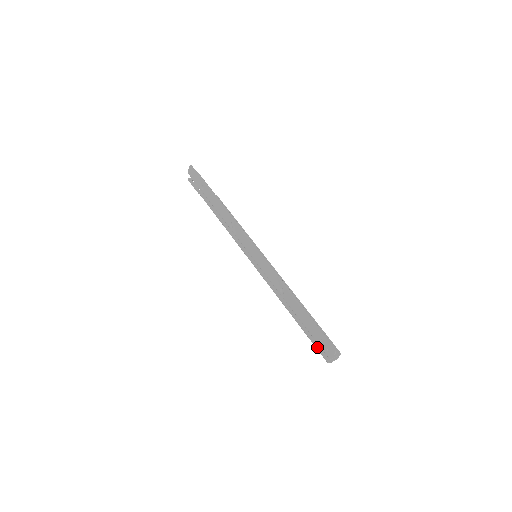
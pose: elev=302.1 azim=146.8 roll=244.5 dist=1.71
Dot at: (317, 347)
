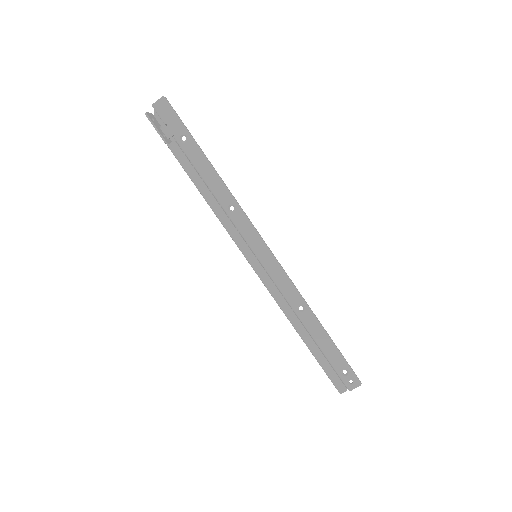
Dot at: (331, 376)
